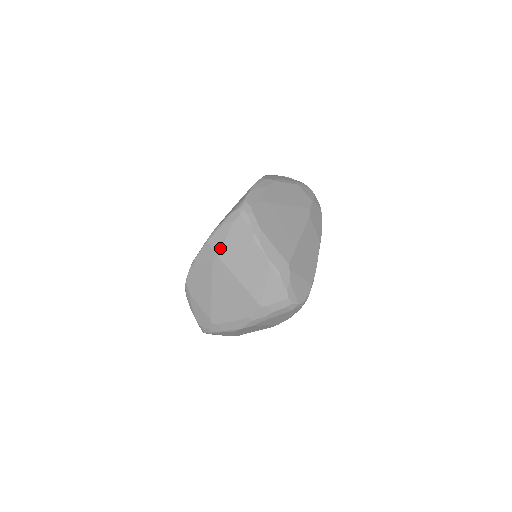
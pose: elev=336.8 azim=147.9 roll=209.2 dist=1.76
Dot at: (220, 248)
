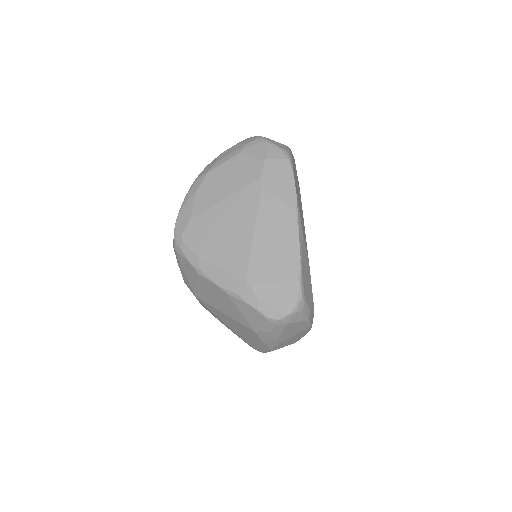
Dot at: (191, 288)
